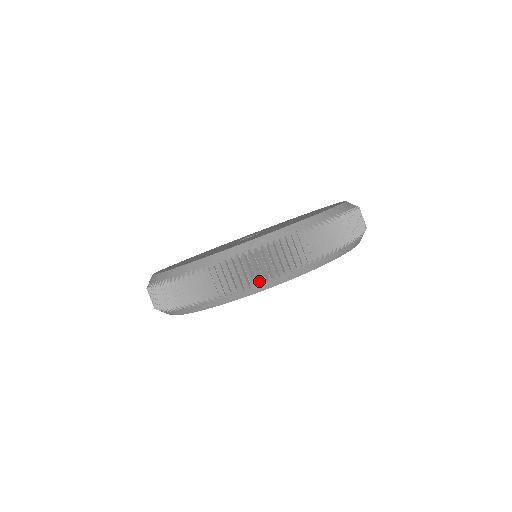
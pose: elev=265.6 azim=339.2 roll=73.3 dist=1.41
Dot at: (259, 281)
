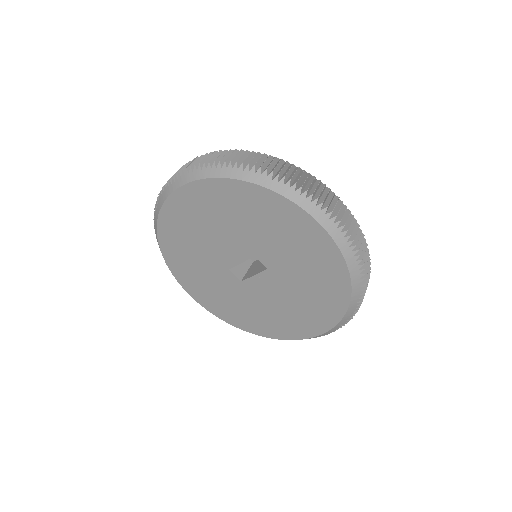
Dot at: (193, 169)
